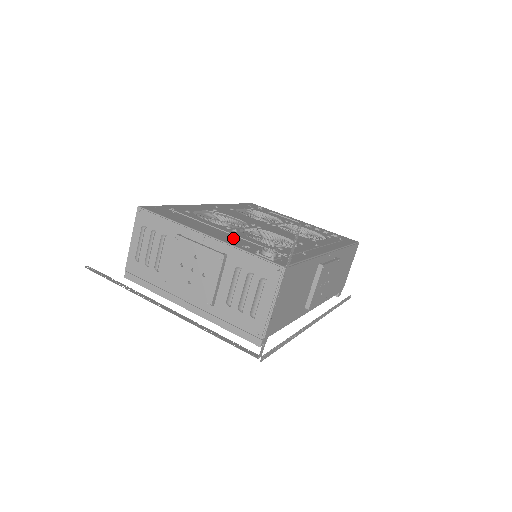
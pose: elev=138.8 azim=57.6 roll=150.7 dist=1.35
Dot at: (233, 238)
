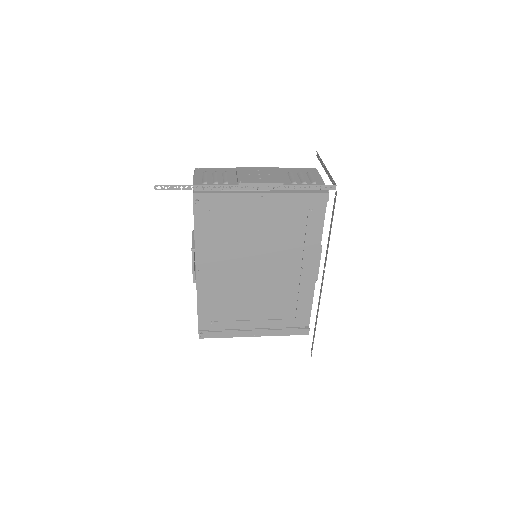
Dot at: occluded
